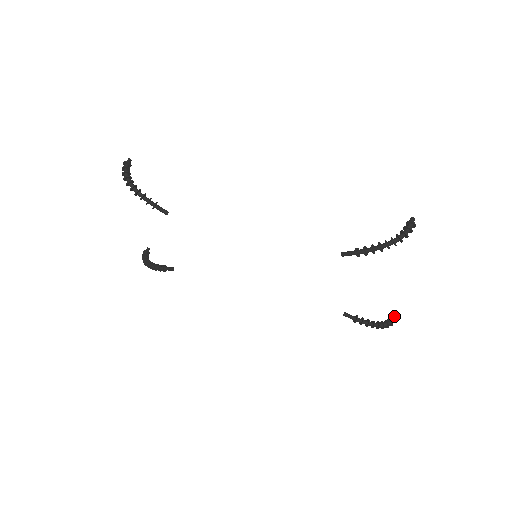
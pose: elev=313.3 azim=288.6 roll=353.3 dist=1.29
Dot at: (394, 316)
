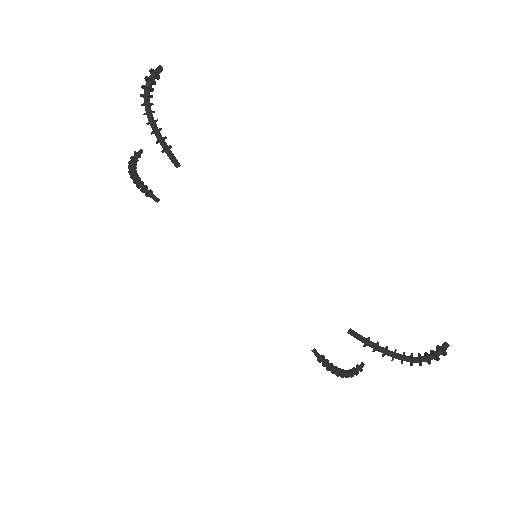
Dot at: (359, 369)
